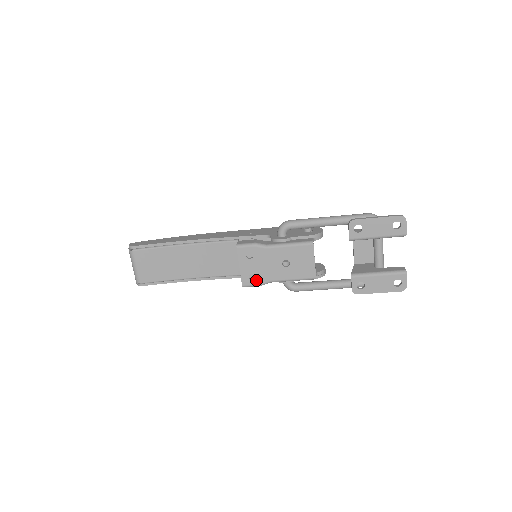
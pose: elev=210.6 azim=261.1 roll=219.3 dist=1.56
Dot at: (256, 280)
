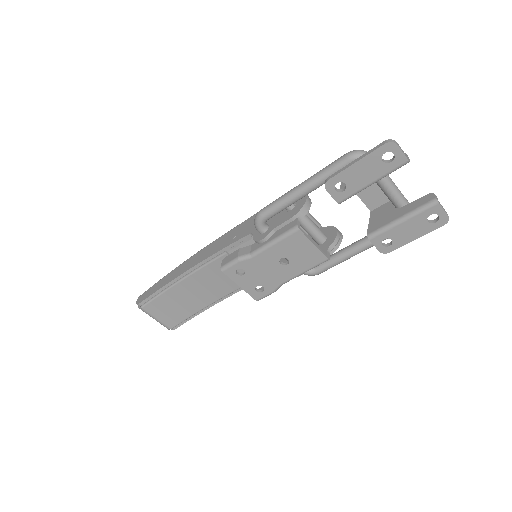
Dot at: (266, 290)
